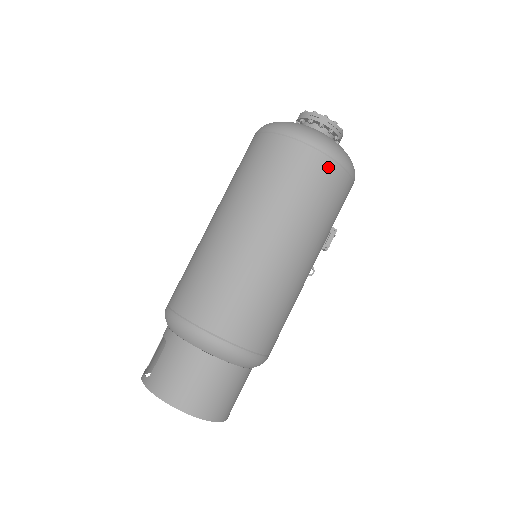
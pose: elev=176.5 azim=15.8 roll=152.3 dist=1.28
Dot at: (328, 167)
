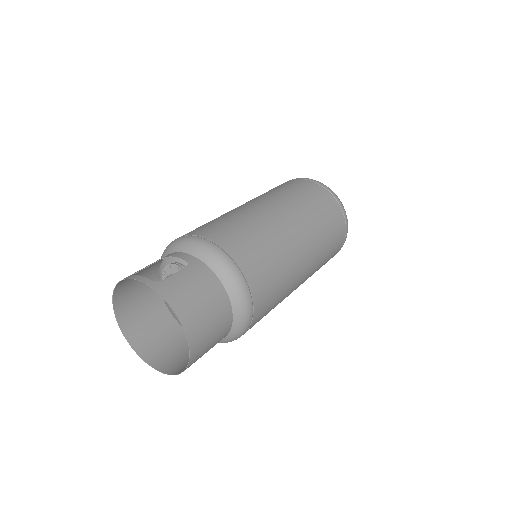
Dot at: (342, 237)
